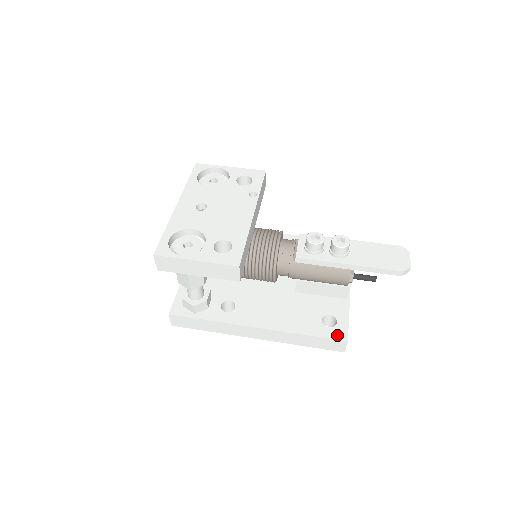
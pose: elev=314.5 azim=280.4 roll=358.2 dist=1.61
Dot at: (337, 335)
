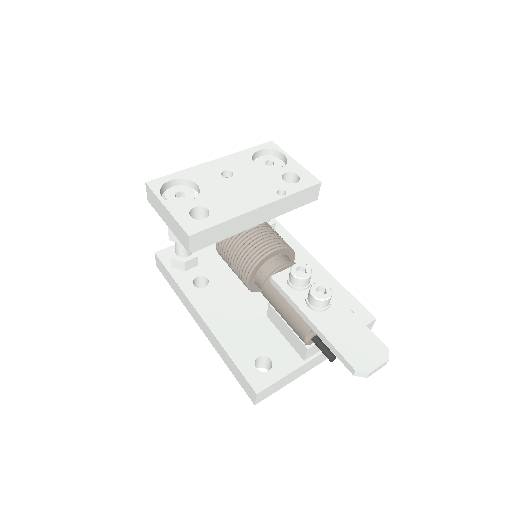
Dot at: (255, 380)
